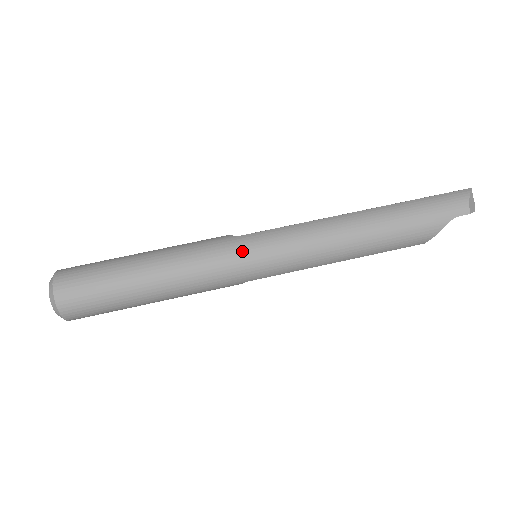
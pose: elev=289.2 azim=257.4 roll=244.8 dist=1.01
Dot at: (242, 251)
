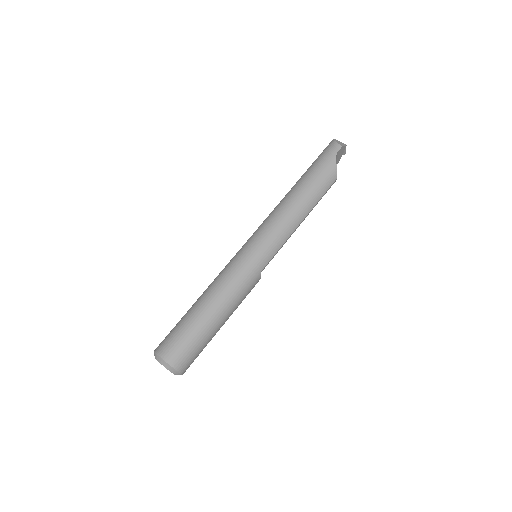
Dot at: (244, 254)
